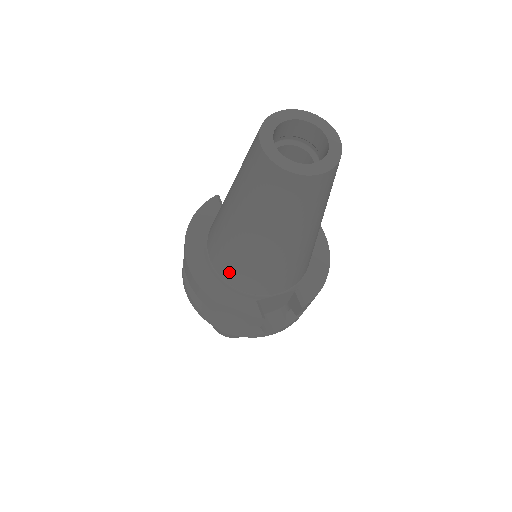
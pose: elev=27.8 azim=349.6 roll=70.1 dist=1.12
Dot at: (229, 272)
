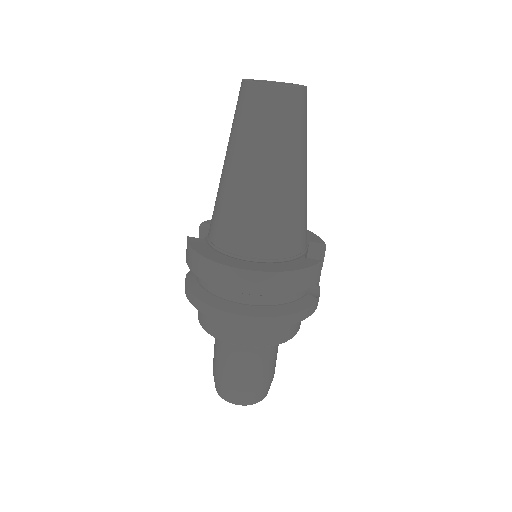
Dot at: (276, 243)
